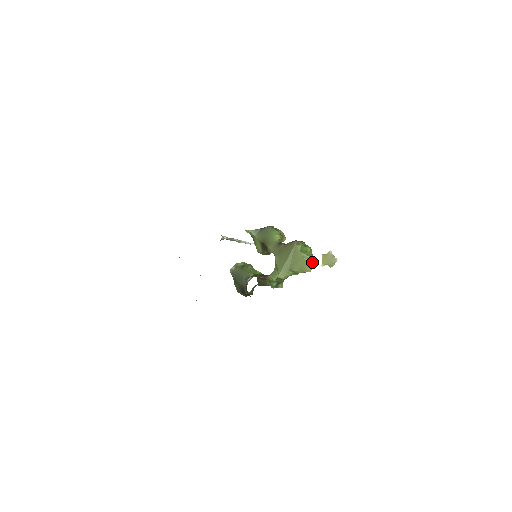
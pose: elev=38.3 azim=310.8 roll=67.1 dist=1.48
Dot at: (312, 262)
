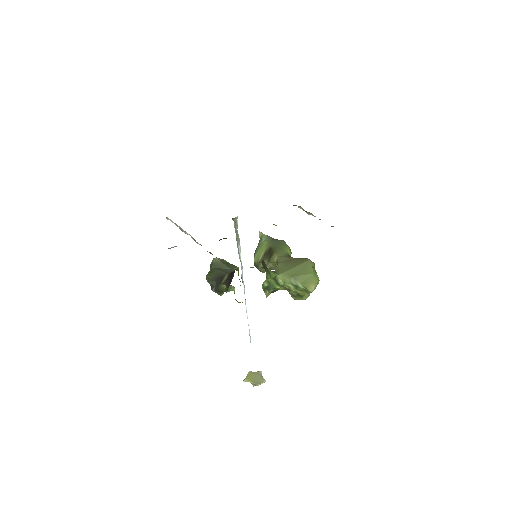
Dot at: occluded
